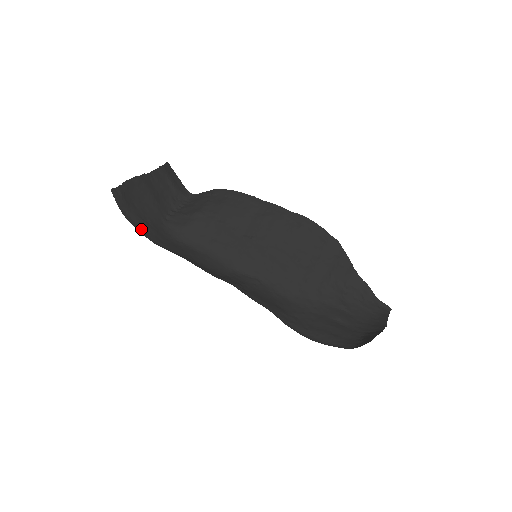
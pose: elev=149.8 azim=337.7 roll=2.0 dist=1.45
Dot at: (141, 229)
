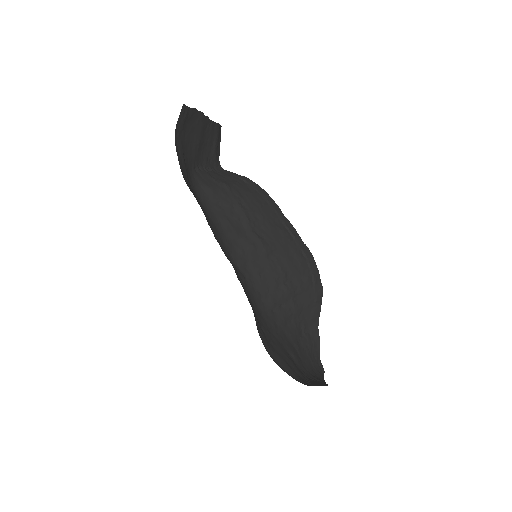
Dot at: (180, 159)
